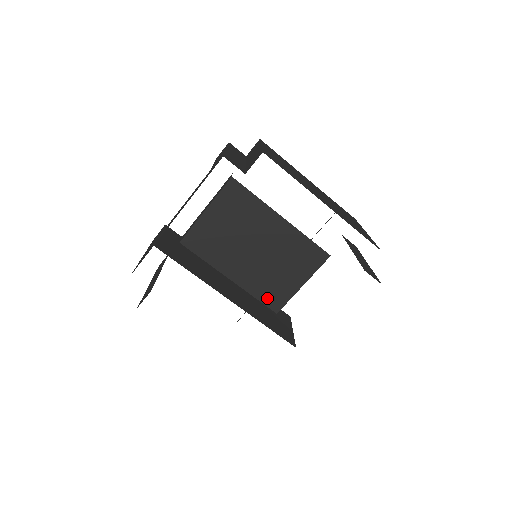
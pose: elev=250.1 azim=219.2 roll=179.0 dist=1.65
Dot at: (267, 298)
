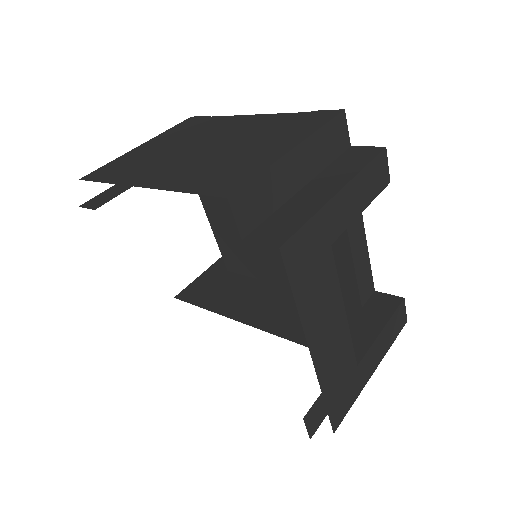
Dot at: occluded
